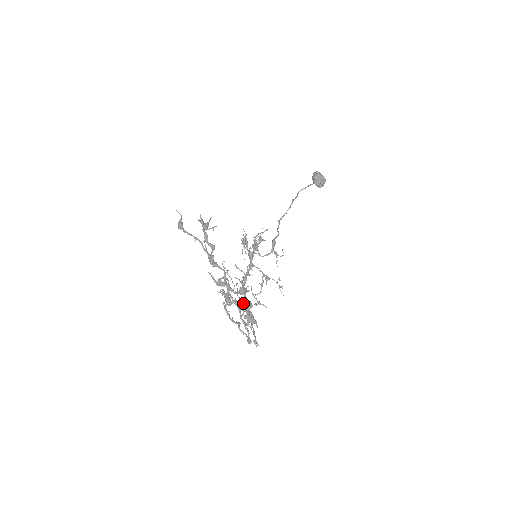
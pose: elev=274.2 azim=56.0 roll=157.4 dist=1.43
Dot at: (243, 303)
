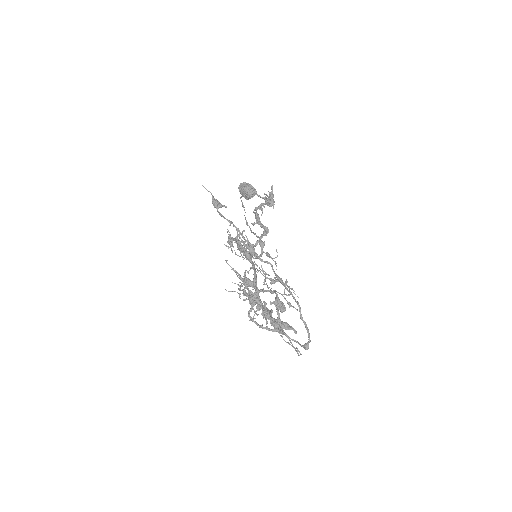
Dot at: (283, 304)
